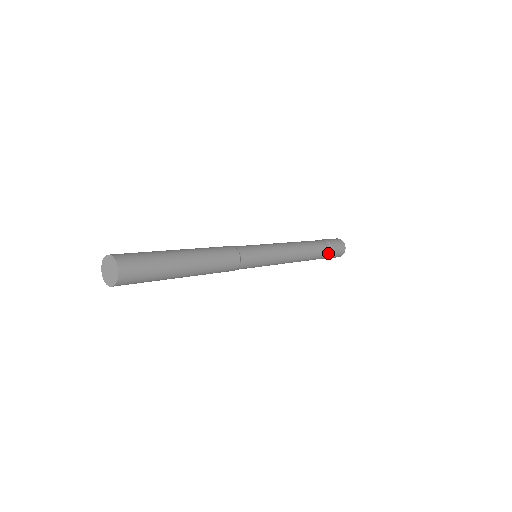
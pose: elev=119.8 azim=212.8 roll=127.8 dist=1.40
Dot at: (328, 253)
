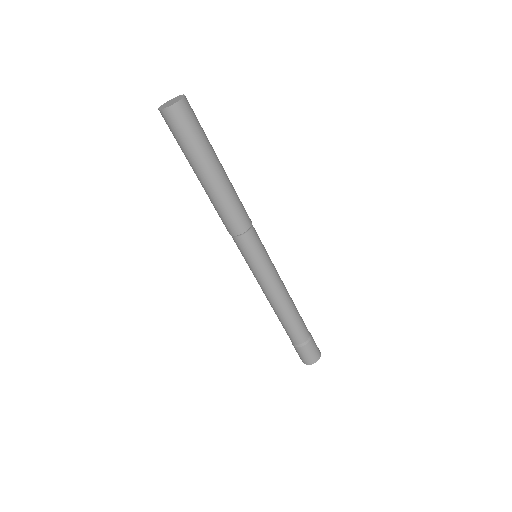
Dot at: (308, 335)
